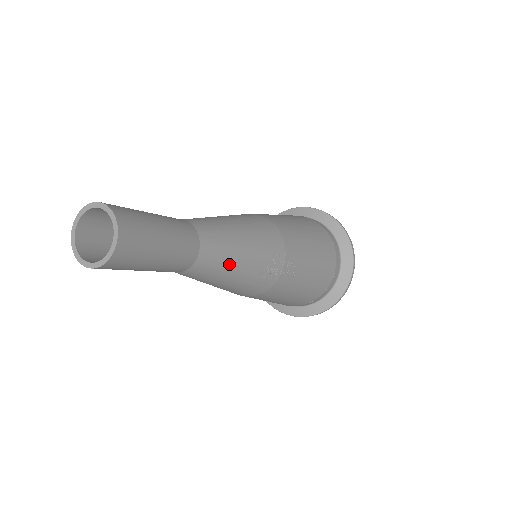
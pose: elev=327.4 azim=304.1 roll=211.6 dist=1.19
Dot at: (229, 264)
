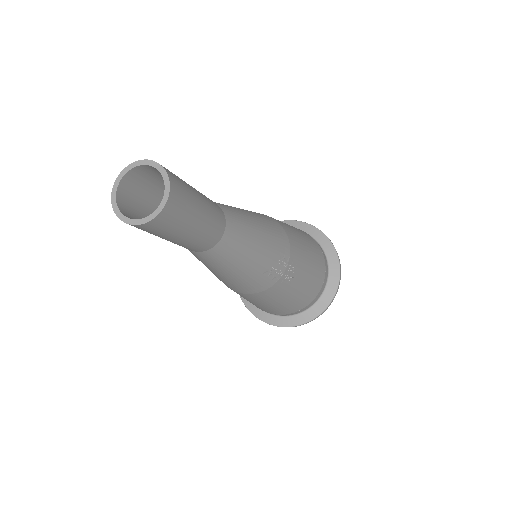
Dot at: (244, 254)
